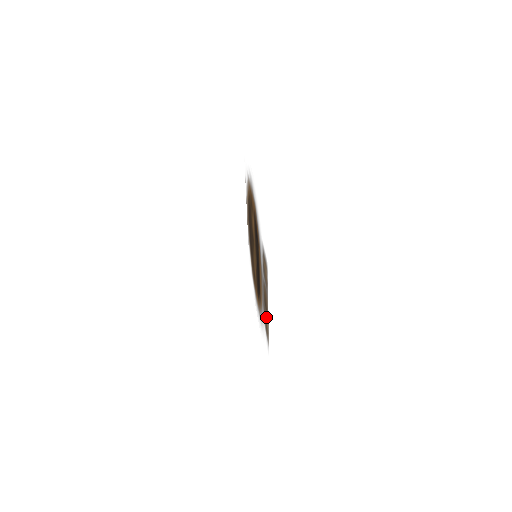
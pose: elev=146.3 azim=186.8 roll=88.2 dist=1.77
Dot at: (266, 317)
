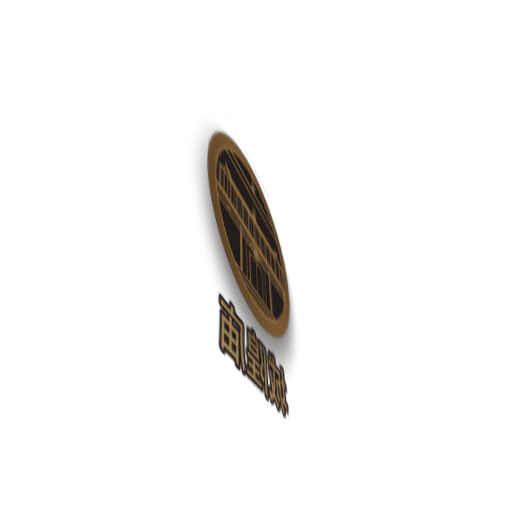
Dot at: (271, 380)
